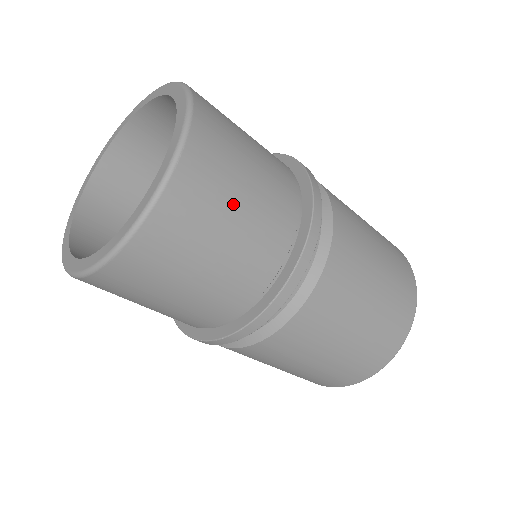
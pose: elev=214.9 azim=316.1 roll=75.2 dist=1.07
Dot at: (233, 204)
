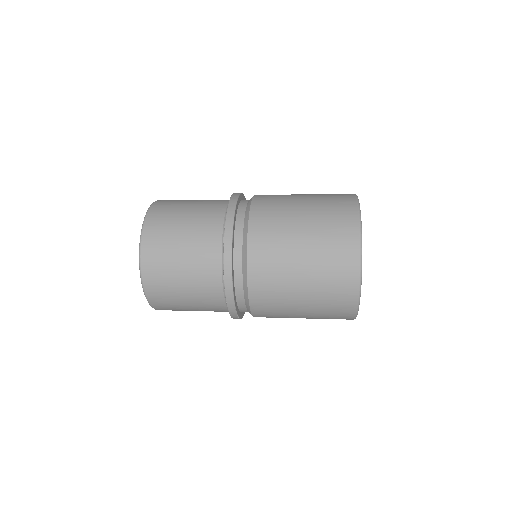
Dot at: (176, 242)
